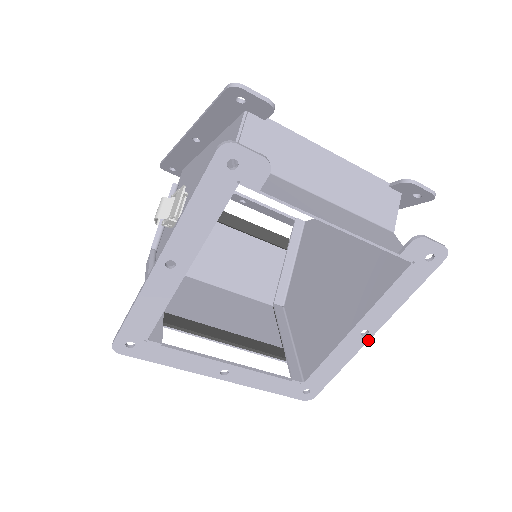
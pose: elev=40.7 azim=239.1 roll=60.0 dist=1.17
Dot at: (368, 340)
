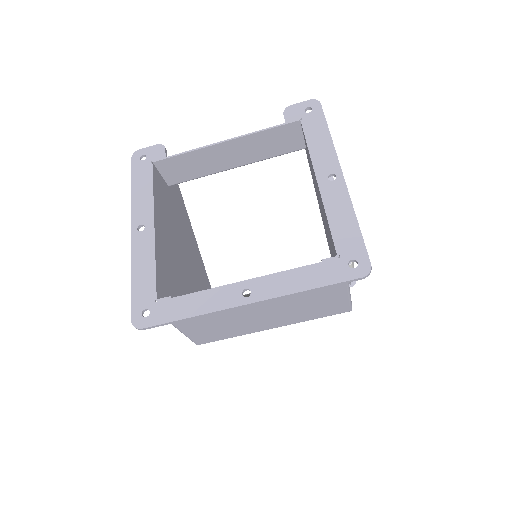
Dot at: (344, 181)
